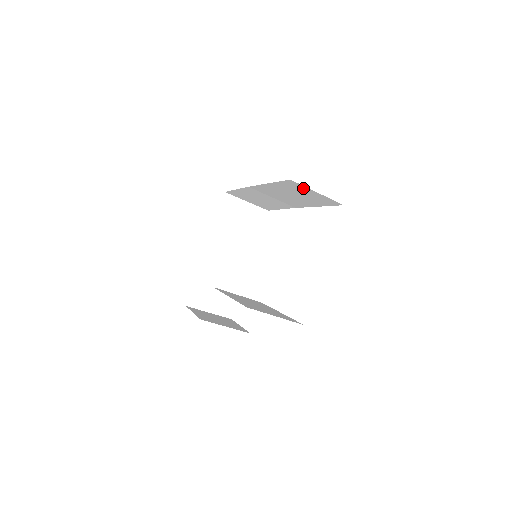
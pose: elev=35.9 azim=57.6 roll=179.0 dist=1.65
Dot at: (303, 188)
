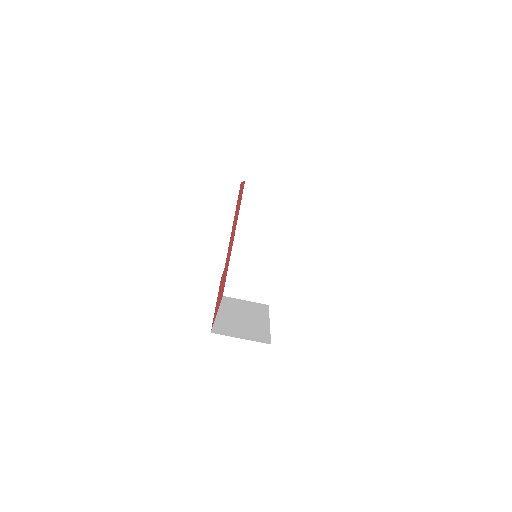
Dot at: (259, 190)
